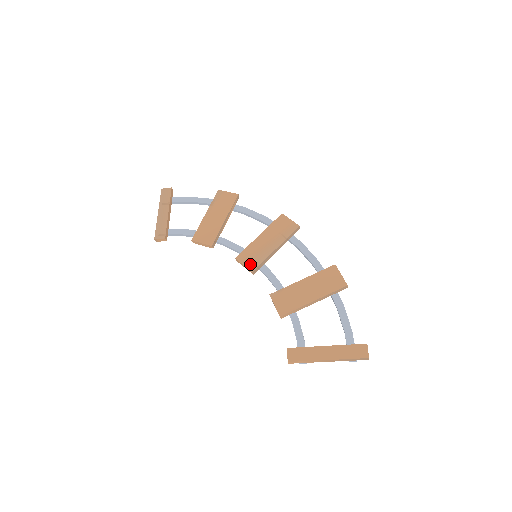
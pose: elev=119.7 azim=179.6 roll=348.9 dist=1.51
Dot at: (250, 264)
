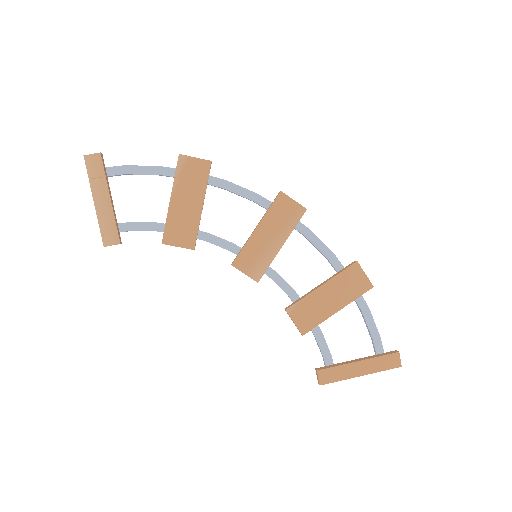
Dot at: (253, 272)
